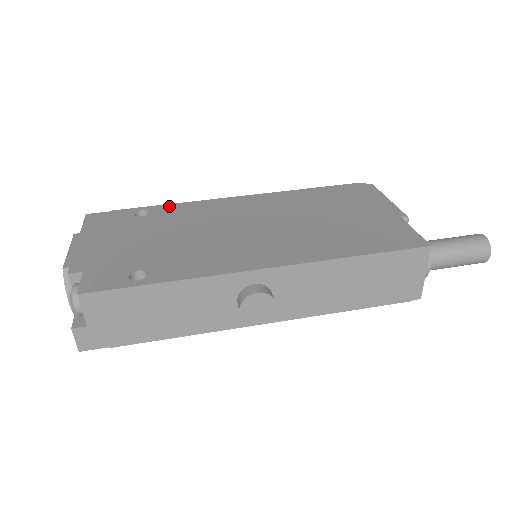
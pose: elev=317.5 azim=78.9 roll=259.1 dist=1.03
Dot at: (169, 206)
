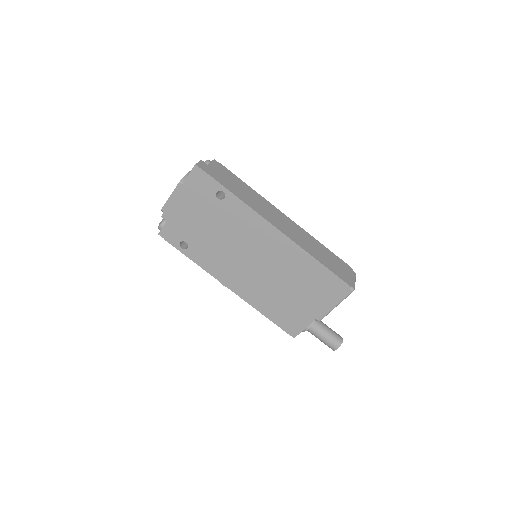
Dot at: (238, 202)
